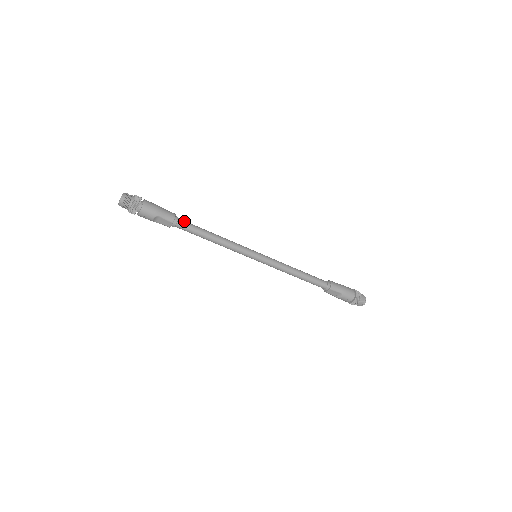
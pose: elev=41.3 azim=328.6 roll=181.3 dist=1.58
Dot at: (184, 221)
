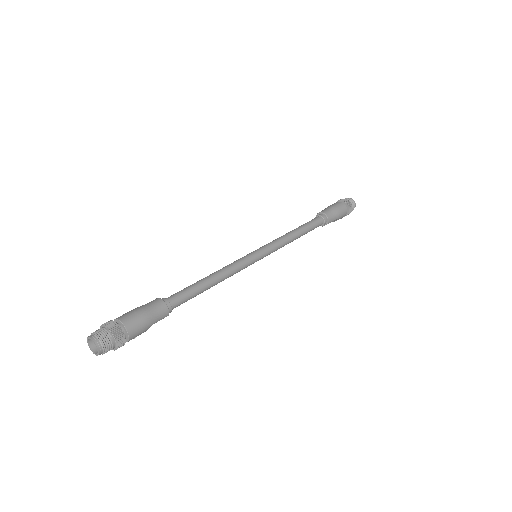
Dot at: (176, 298)
